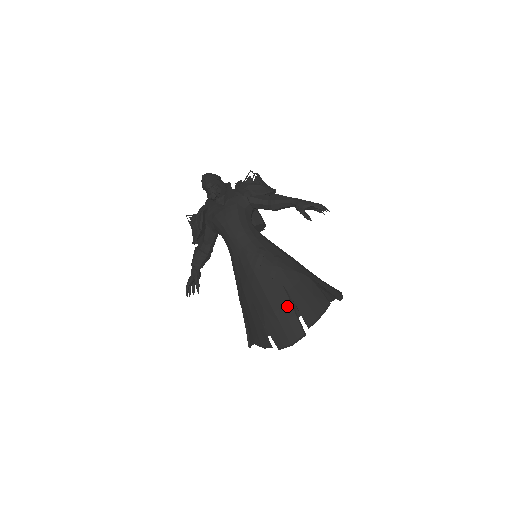
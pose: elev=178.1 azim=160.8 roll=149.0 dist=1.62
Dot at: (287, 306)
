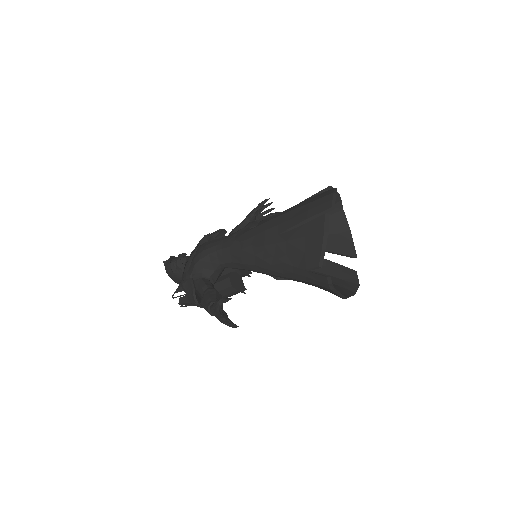
Dot at: (302, 202)
